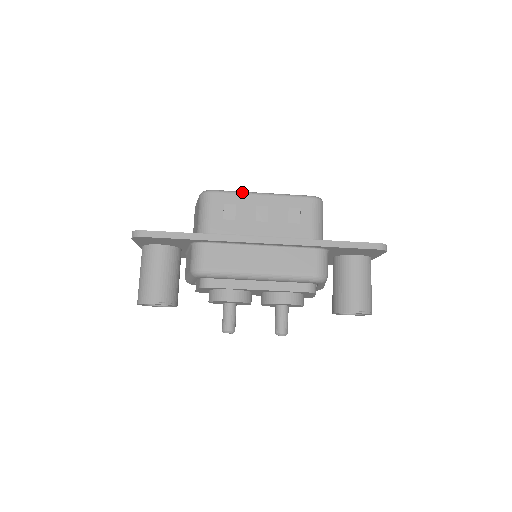
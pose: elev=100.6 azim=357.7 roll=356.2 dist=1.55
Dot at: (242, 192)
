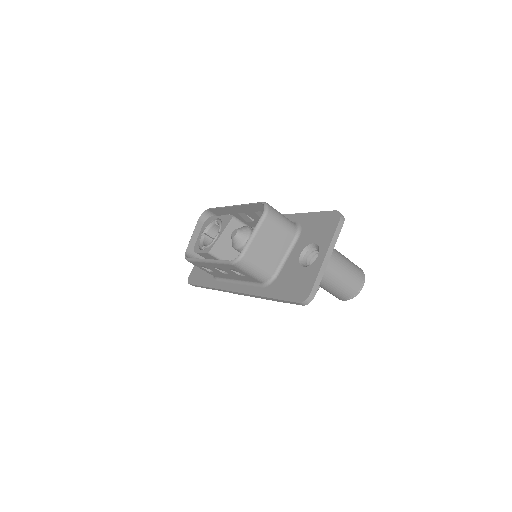
Dot at: (198, 261)
